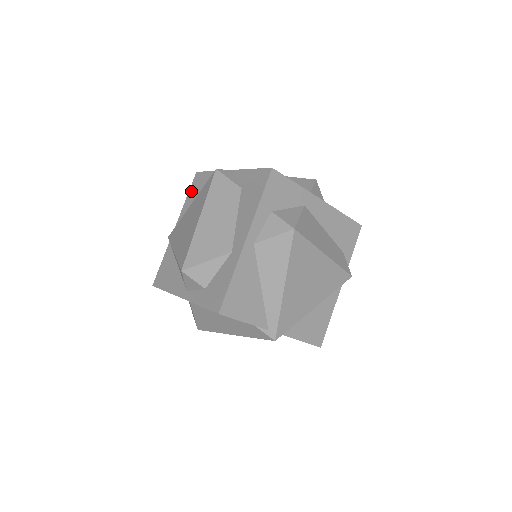
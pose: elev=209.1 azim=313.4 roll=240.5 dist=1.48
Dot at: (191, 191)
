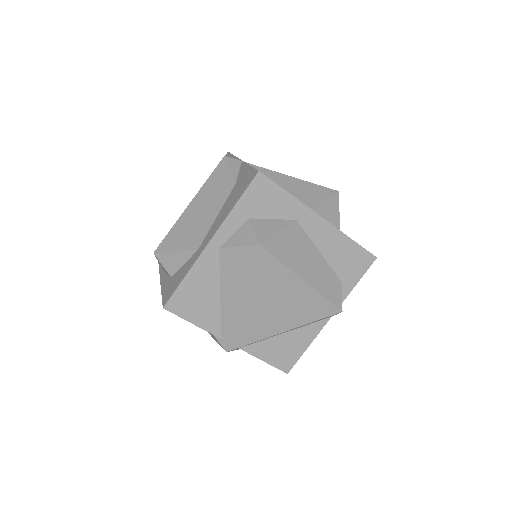
Dot at: occluded
